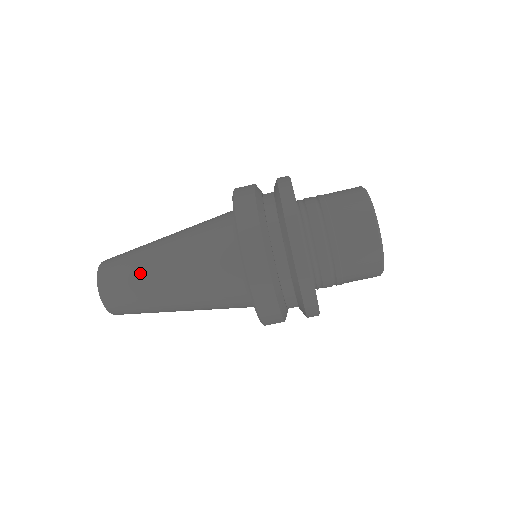
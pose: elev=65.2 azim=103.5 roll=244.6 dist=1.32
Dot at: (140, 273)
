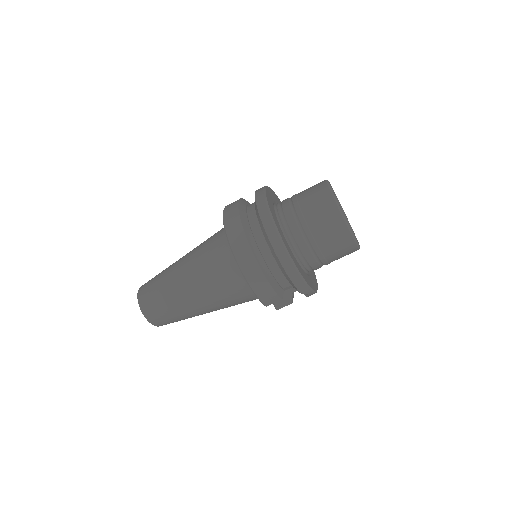
Dot at: (165, 282)
